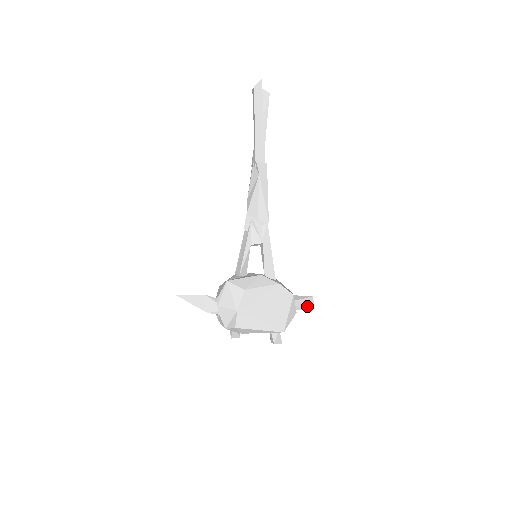
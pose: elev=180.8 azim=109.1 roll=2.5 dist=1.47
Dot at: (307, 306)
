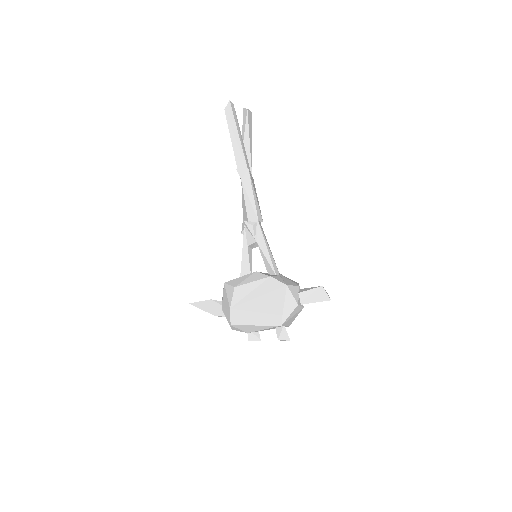
Dot at: (320, 298)
